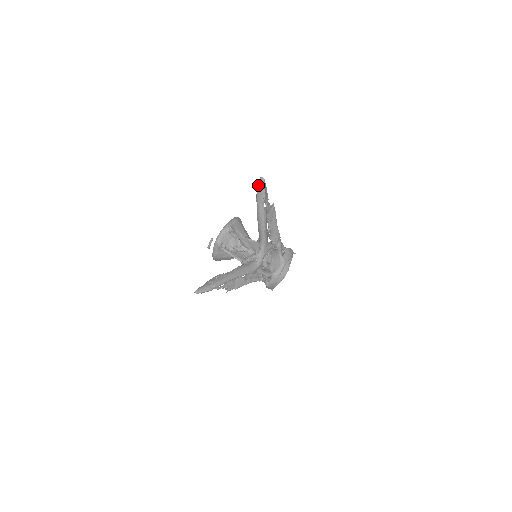
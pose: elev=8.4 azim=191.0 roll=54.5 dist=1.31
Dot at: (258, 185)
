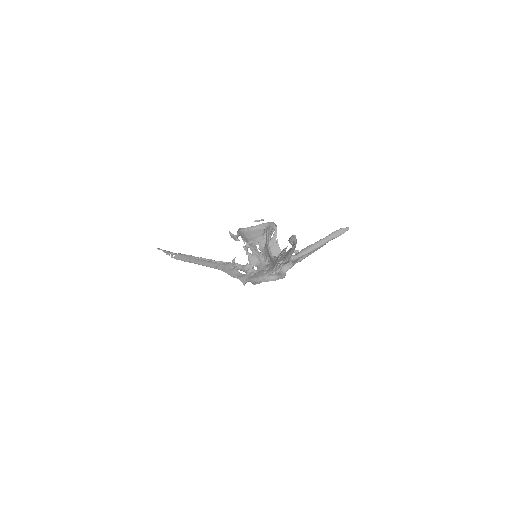
Dot at: (343, 229)
